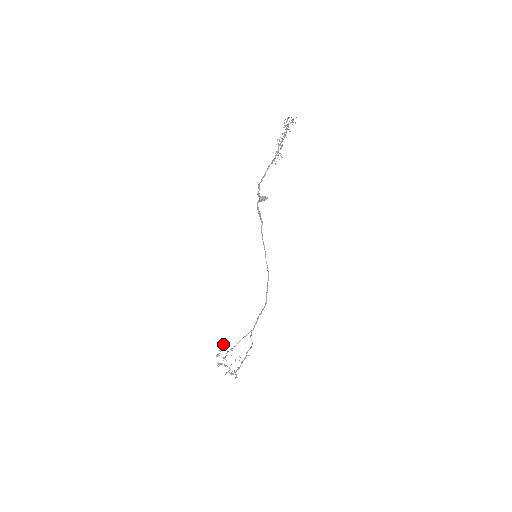
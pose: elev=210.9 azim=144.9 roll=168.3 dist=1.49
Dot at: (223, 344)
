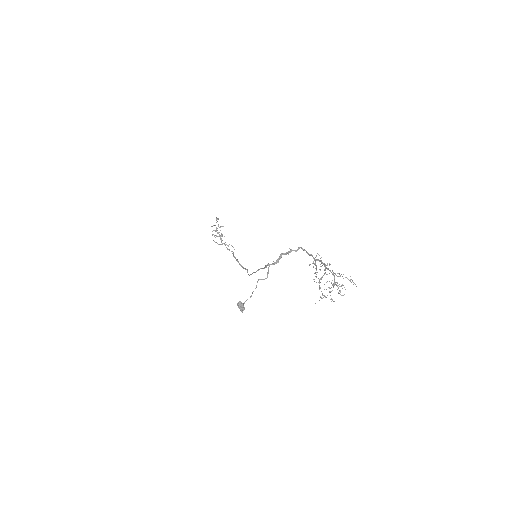
Dot at: (220, 226)
